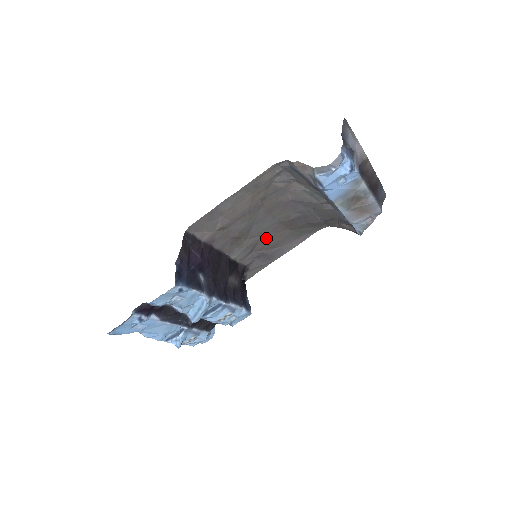
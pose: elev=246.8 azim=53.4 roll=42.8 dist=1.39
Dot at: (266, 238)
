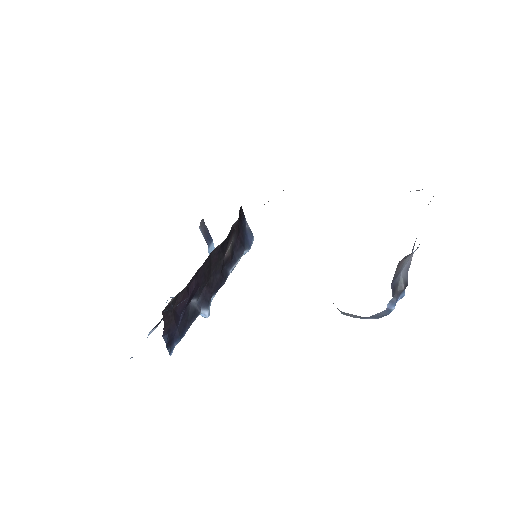
Dot at: occluded
